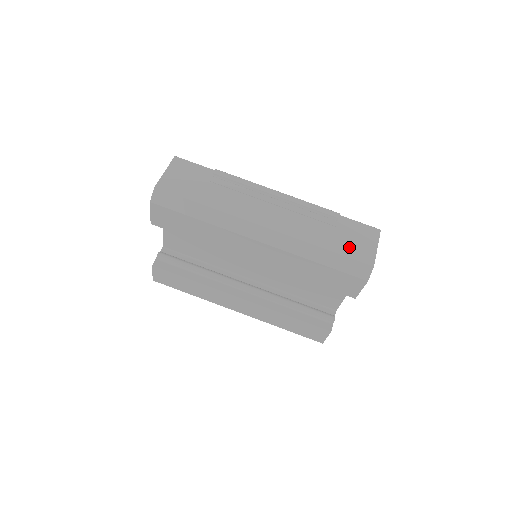
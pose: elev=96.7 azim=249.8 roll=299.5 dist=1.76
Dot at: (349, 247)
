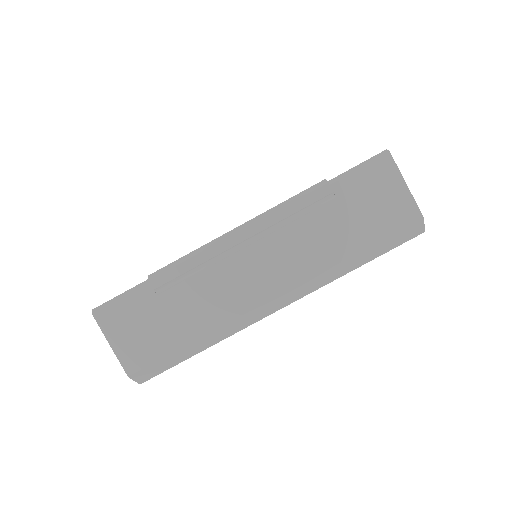
Dot at: (378, 221)
